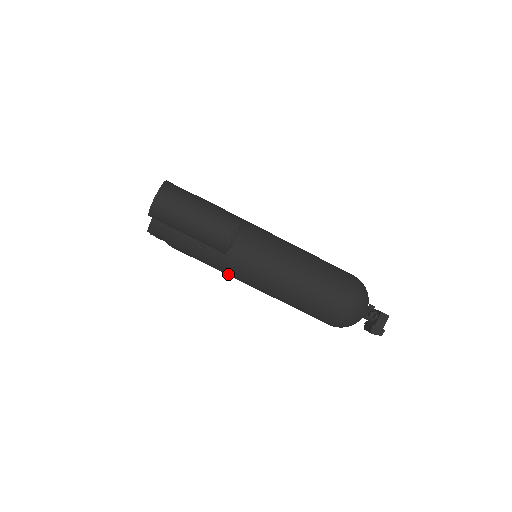
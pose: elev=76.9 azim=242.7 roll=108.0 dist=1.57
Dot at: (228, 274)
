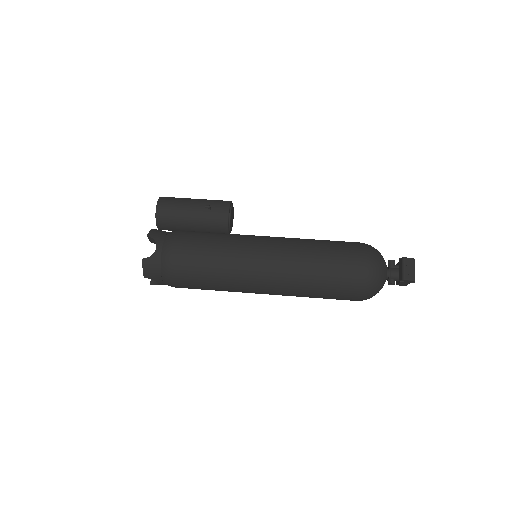
Dot at: (237, 248)
